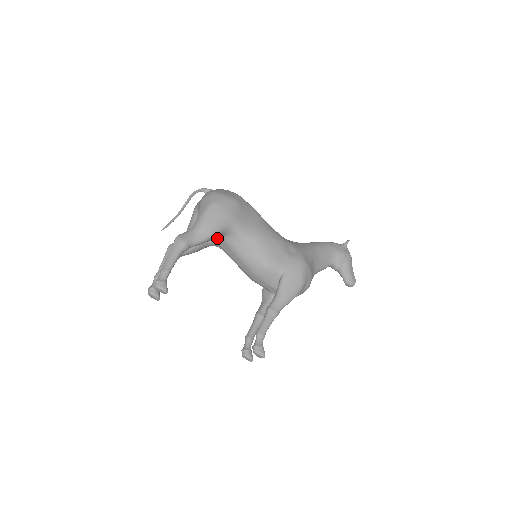
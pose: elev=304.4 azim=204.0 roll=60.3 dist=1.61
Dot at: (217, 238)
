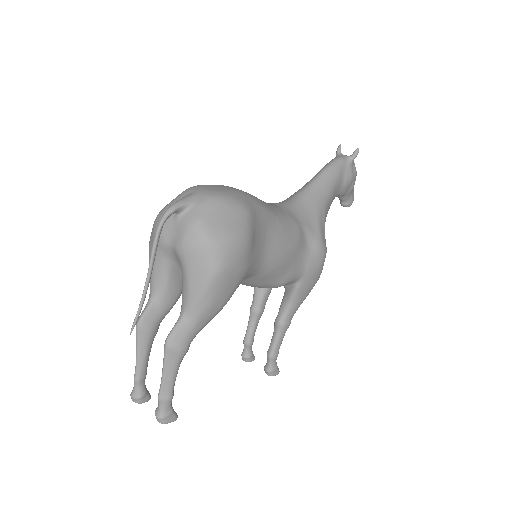
Dot at: occluded
